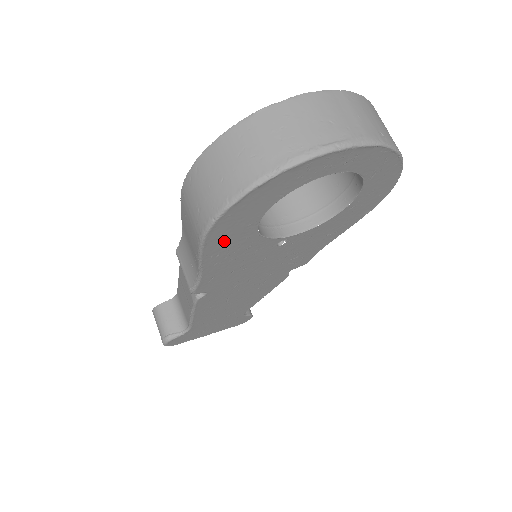
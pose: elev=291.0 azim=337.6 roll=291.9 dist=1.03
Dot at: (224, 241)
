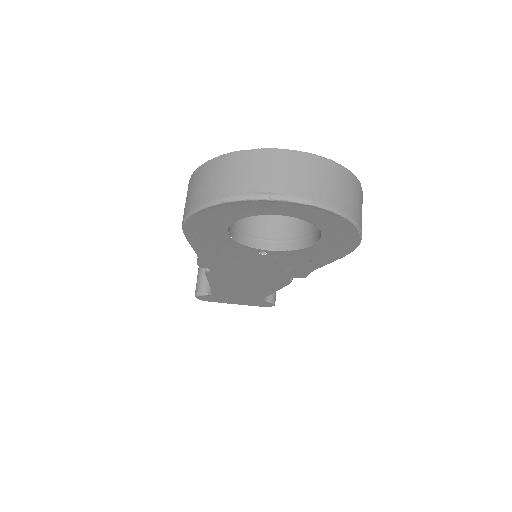
Dot at: (203, 236)
